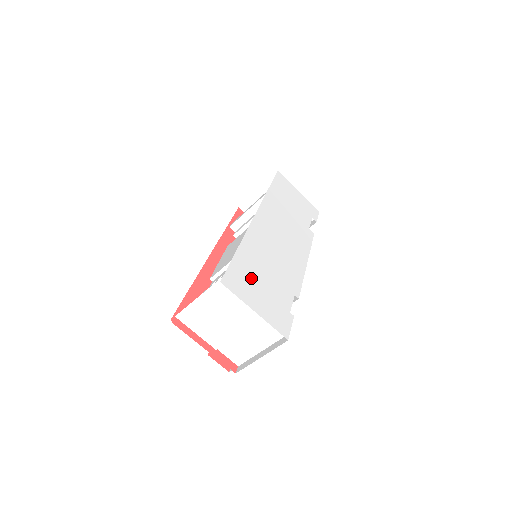
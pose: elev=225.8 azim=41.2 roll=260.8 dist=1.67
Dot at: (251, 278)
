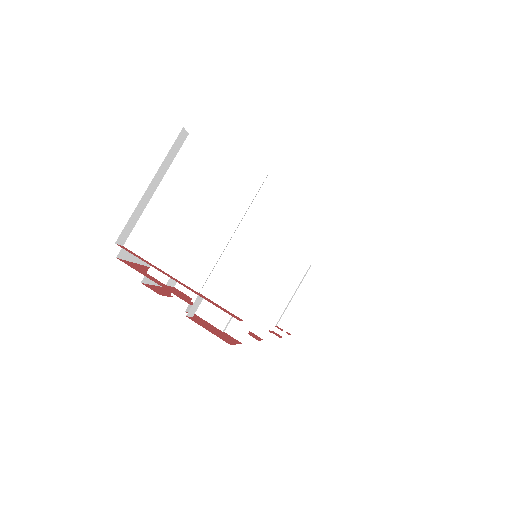
Dot at: occluded
